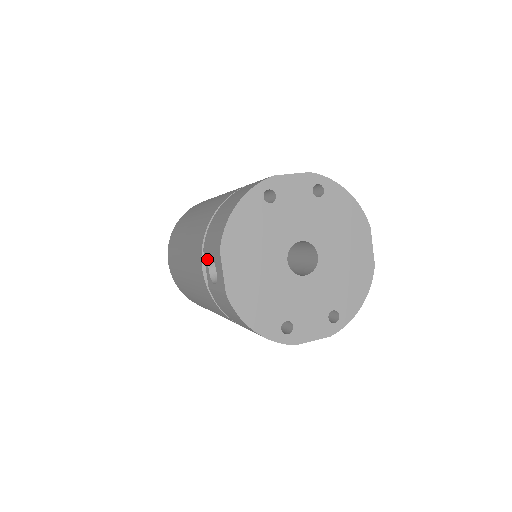
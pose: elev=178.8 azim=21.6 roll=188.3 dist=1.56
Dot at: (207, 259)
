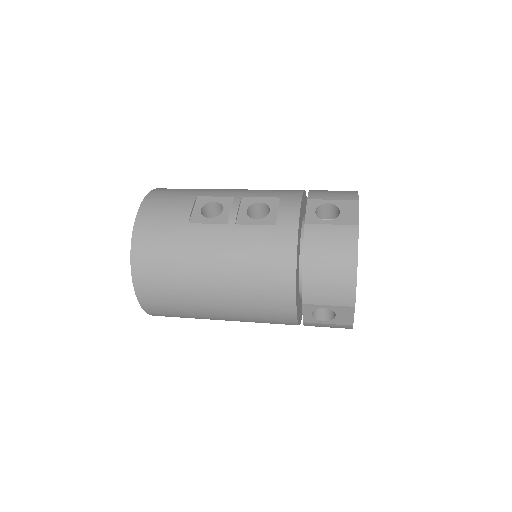
Dot at: (312, 309)
